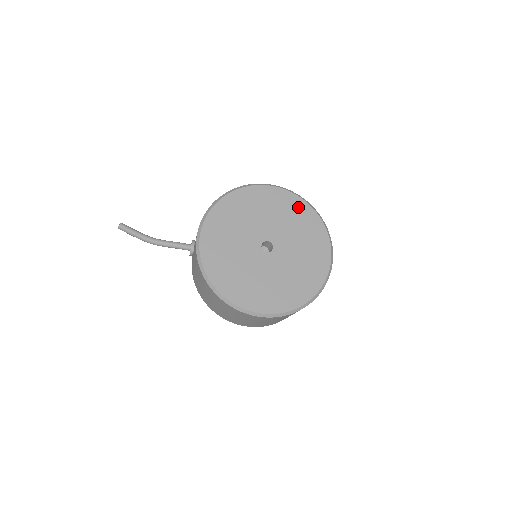
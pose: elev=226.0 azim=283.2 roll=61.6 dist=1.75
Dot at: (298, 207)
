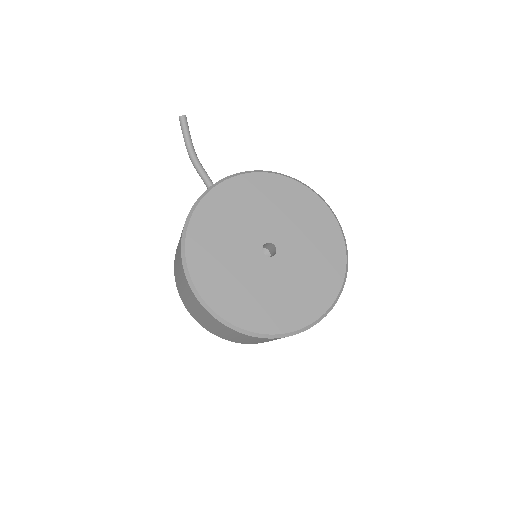
Dot at: (334, 252)
